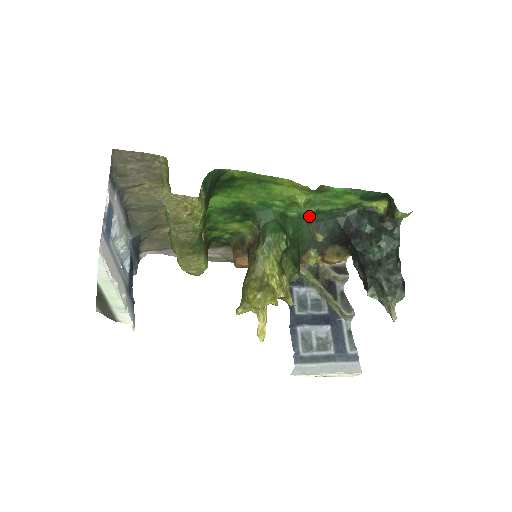
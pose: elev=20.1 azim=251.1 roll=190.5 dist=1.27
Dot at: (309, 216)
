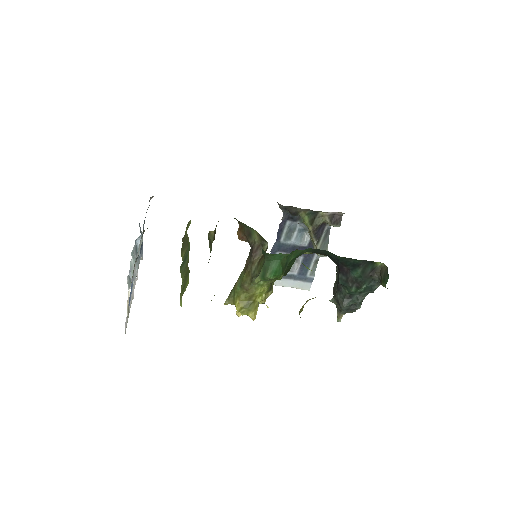
Dot at: occluded
